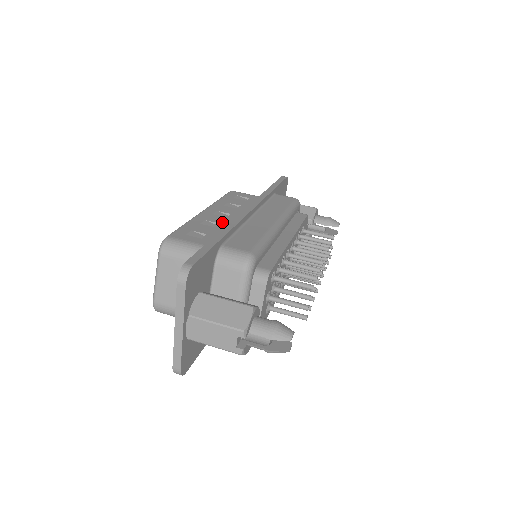
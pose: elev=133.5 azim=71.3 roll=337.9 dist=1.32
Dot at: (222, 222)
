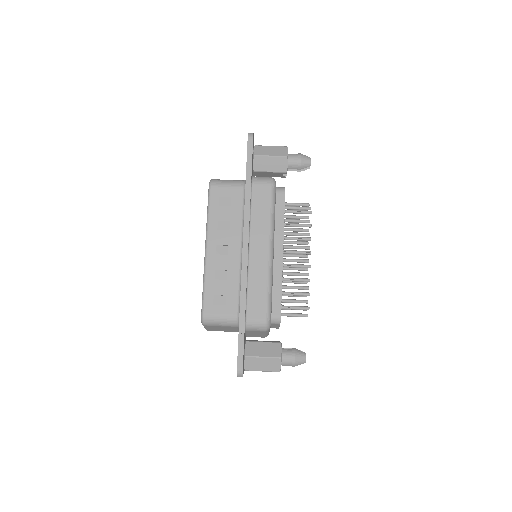
Dot at: (228, 267)
